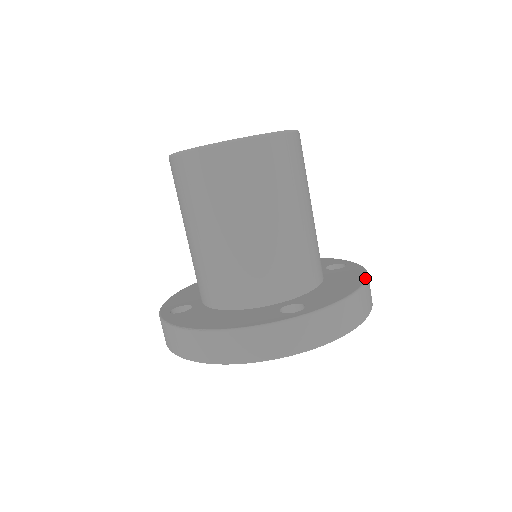
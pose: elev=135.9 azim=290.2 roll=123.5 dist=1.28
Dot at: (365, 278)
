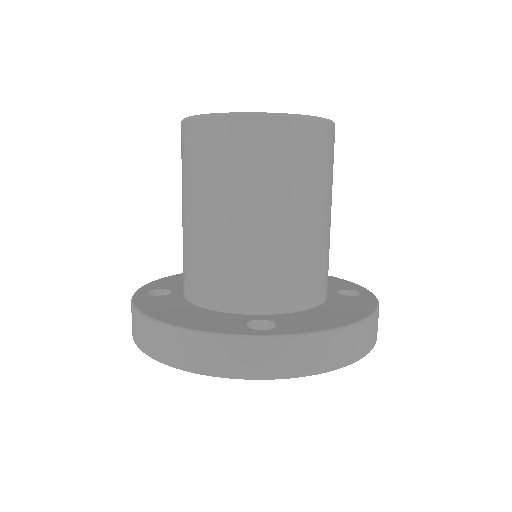
Dot at: (368, 314)
